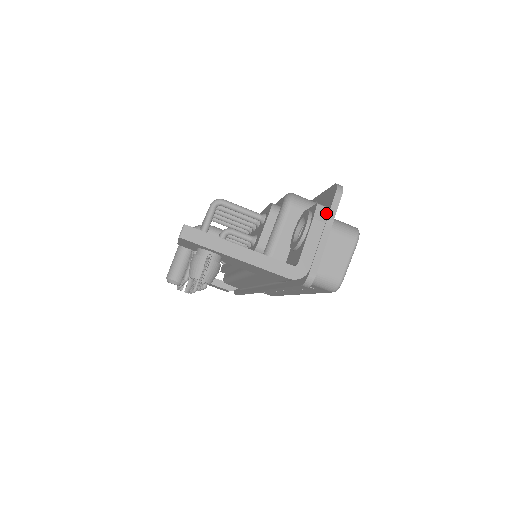
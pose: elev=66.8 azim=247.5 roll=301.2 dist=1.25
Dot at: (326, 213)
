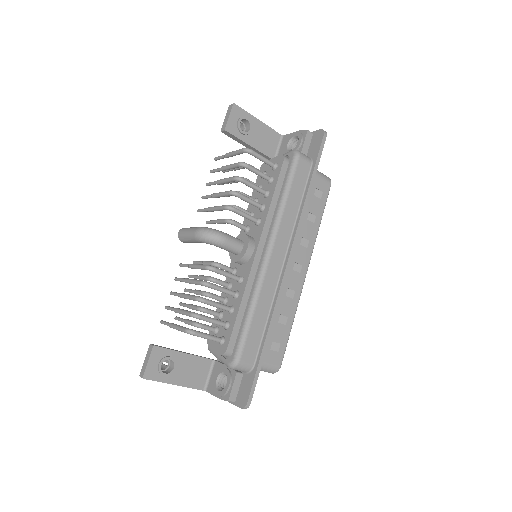
Dot at: (231, 402)
